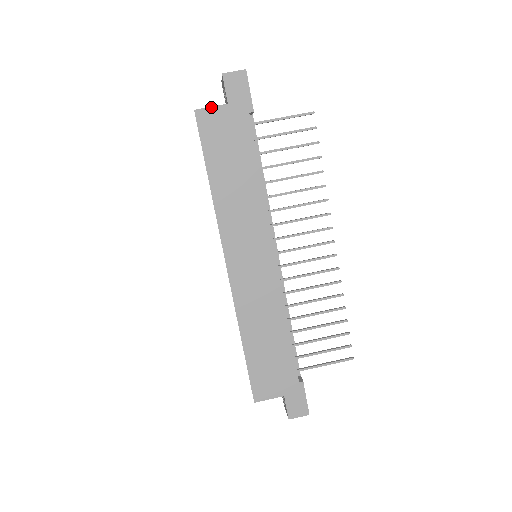
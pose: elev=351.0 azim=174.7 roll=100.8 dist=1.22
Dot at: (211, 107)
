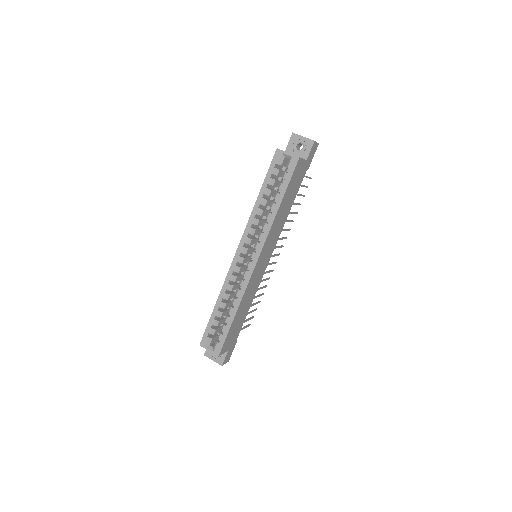
Dot at: (303, 159)
